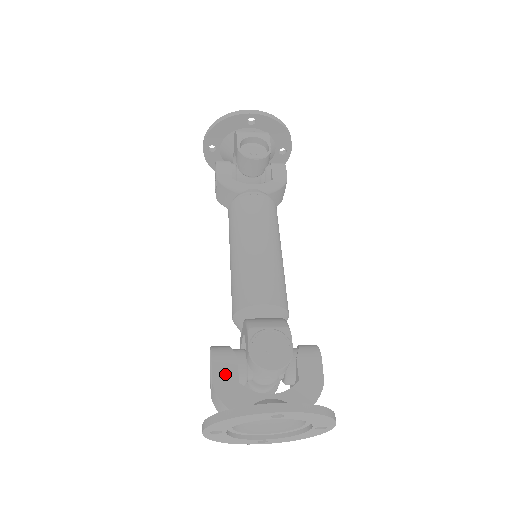
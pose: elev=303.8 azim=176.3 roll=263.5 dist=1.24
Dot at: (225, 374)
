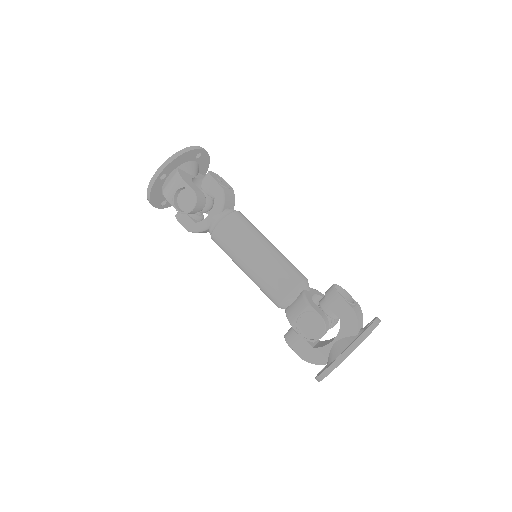
Dot at: (303, 349)
